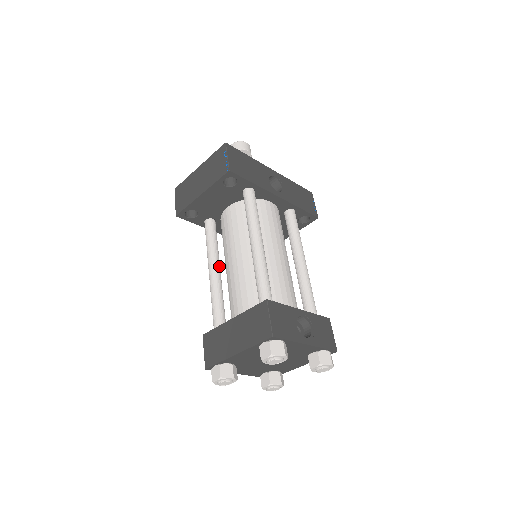
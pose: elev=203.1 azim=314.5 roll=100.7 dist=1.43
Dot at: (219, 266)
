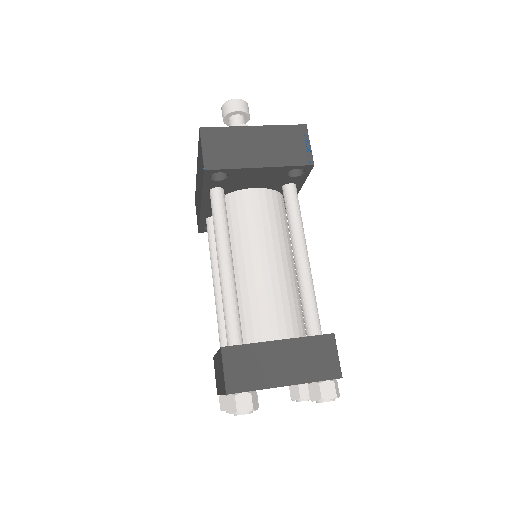
Dot at: (231, 257)
